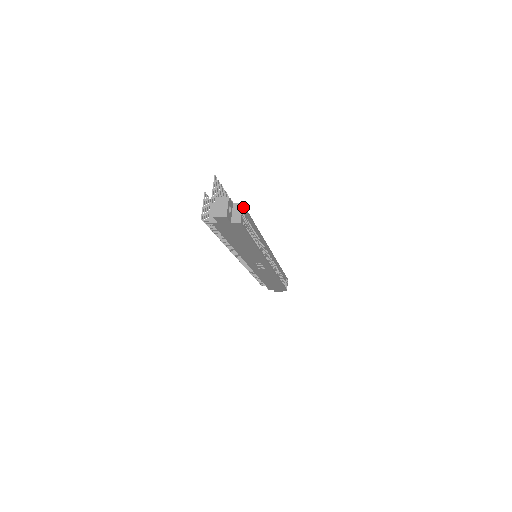
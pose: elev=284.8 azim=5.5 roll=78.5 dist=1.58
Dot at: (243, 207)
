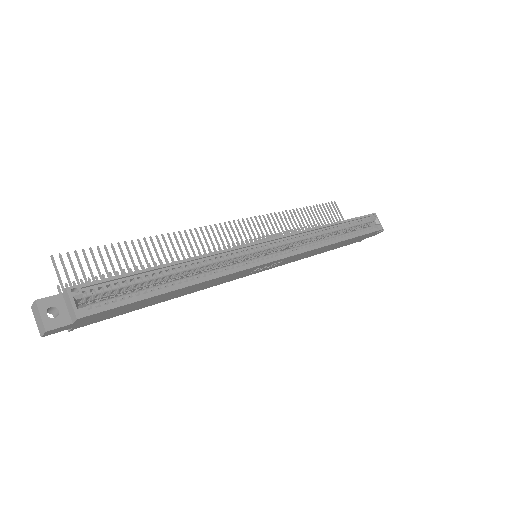
Dot at: (76, 288)
